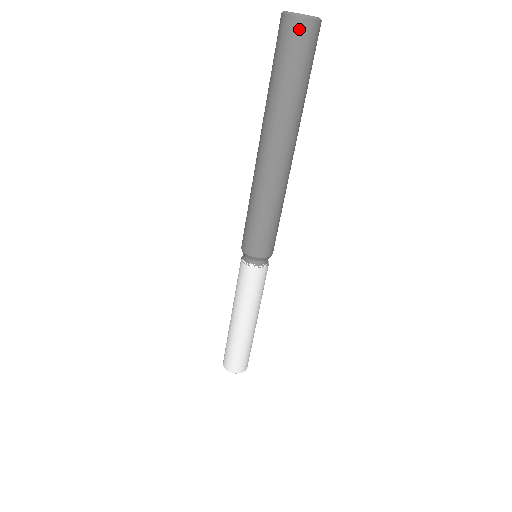
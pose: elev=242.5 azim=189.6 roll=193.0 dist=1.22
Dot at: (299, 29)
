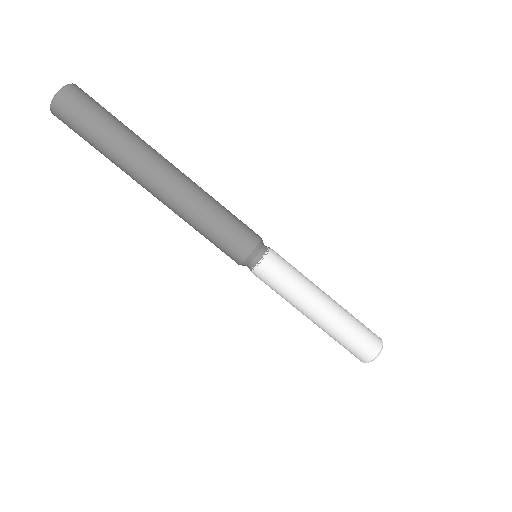
Dot at: (72, 95)
